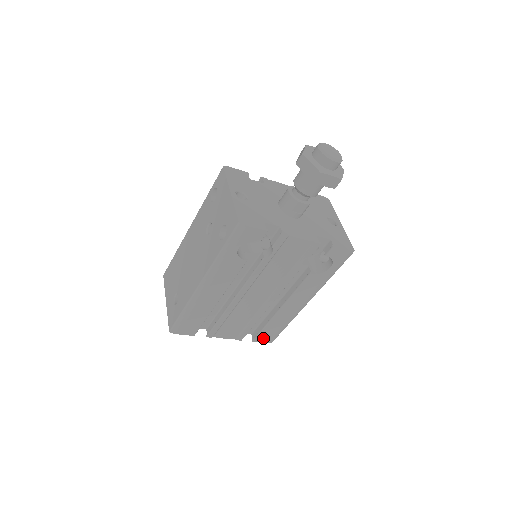
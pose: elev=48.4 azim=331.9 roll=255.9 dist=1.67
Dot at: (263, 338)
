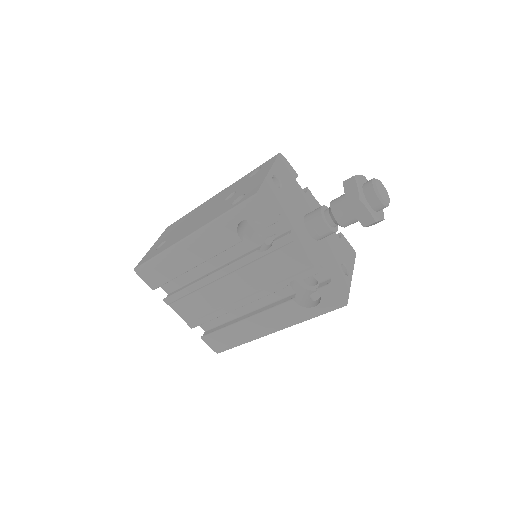
Dot at: (212, 341)
